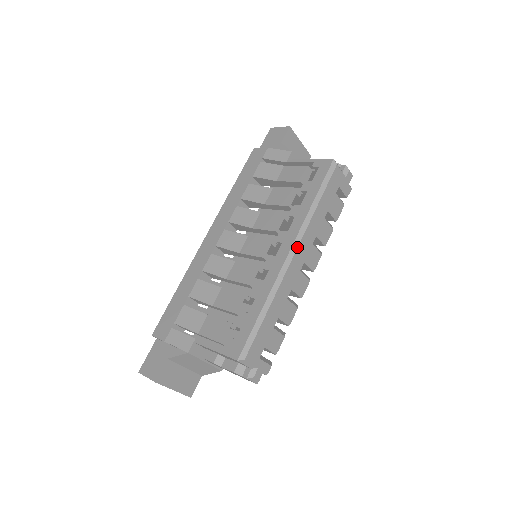
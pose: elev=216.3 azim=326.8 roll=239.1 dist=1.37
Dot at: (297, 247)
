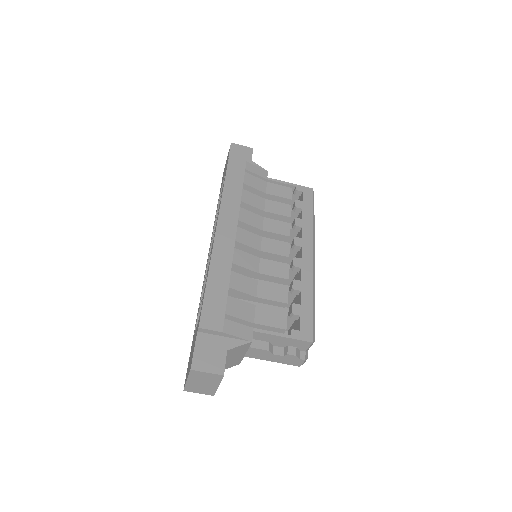
Dot at: (314, 252)
